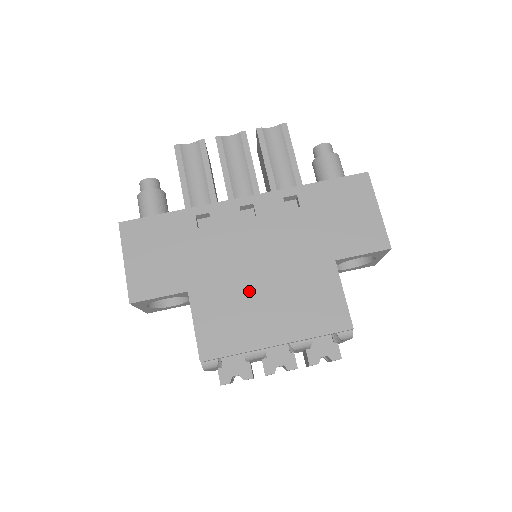
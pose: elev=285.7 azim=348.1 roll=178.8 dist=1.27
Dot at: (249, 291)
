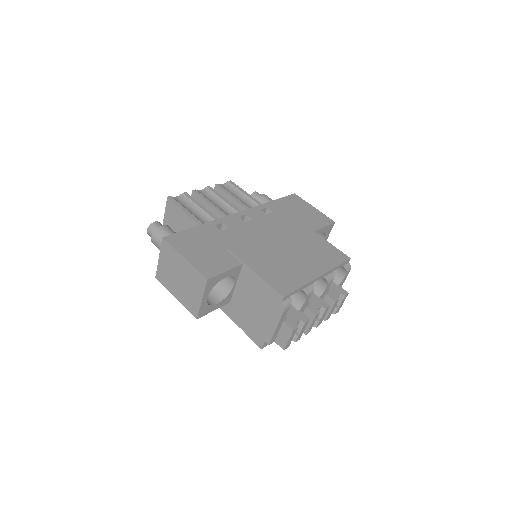
Dot at: (281, 254)
